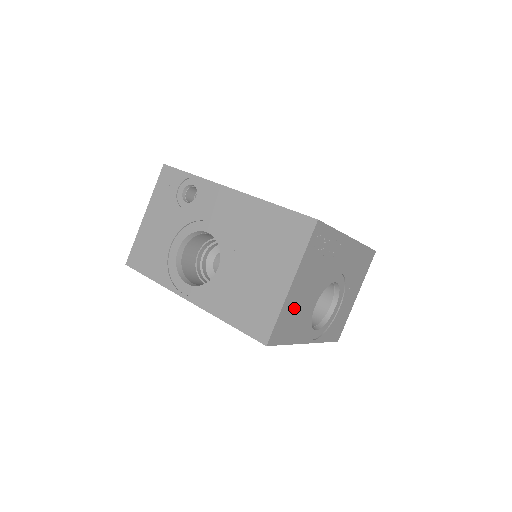
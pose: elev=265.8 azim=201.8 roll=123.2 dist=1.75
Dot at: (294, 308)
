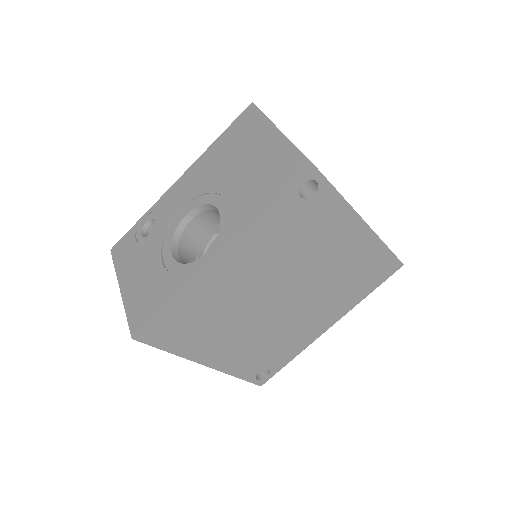
Dot at: occluded
